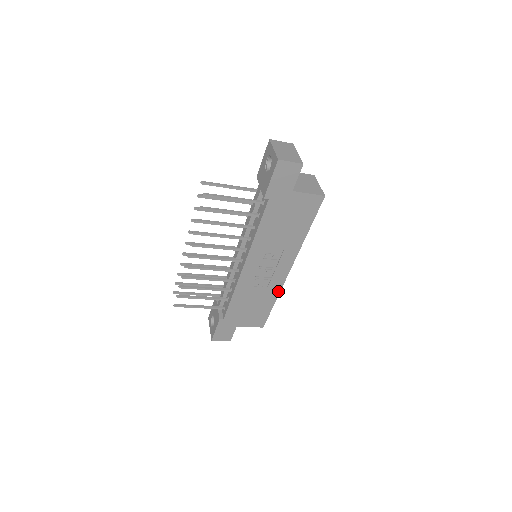
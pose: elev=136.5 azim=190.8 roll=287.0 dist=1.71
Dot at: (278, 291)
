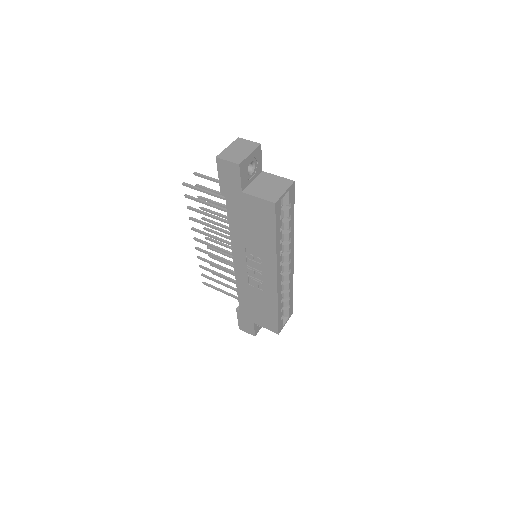
Dot at: (276, 299)
